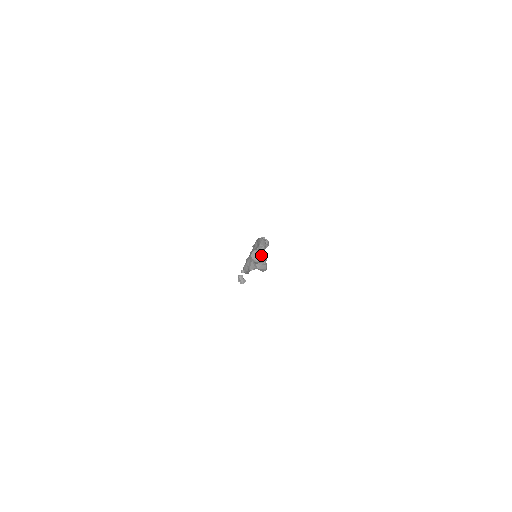
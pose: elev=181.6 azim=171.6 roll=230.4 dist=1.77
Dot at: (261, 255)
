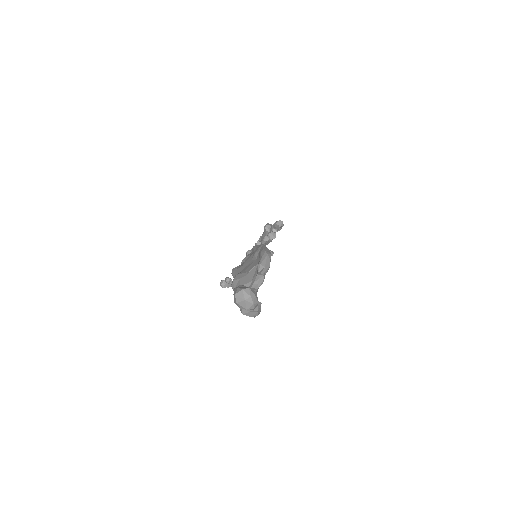
Dot at: (253, 300)
